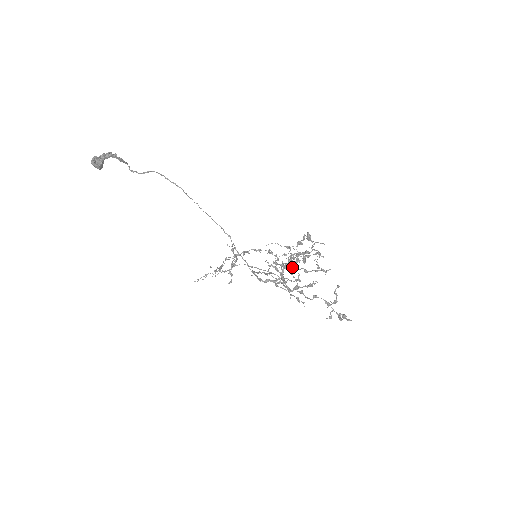
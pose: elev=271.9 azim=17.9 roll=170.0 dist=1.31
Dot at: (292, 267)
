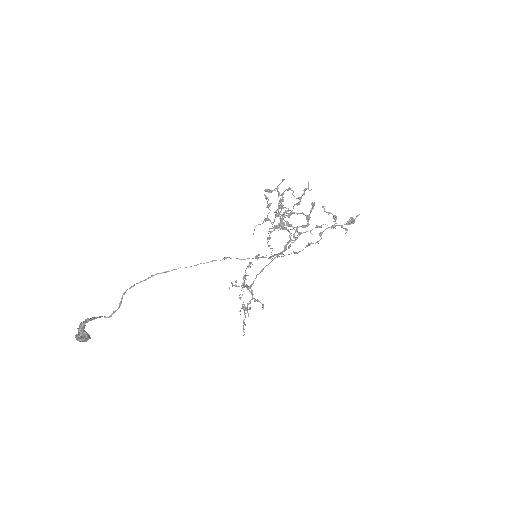
Dot at: occluded
